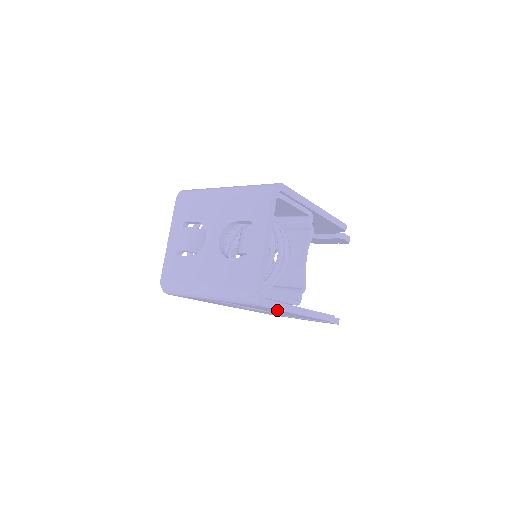
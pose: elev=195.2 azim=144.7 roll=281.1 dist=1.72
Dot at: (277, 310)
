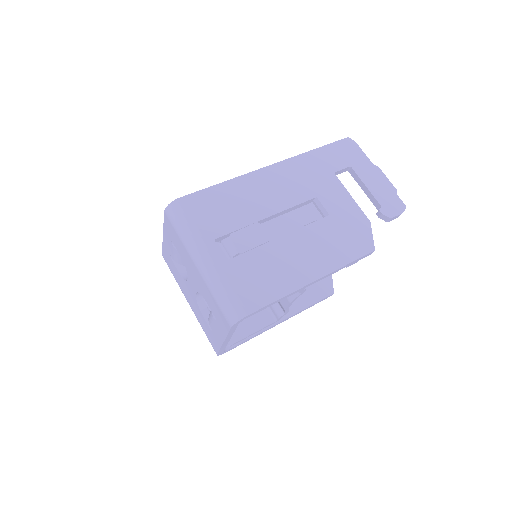
Dot at: occluded
